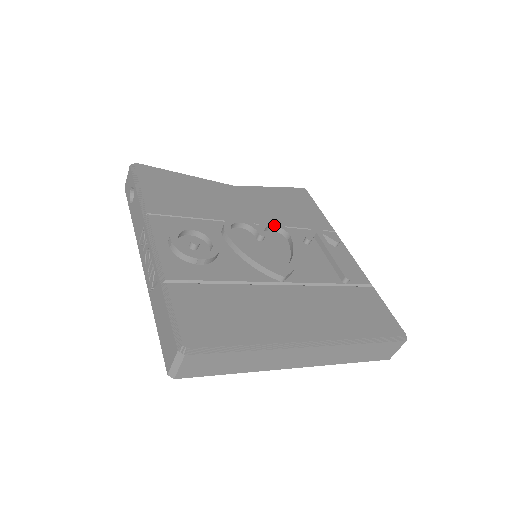
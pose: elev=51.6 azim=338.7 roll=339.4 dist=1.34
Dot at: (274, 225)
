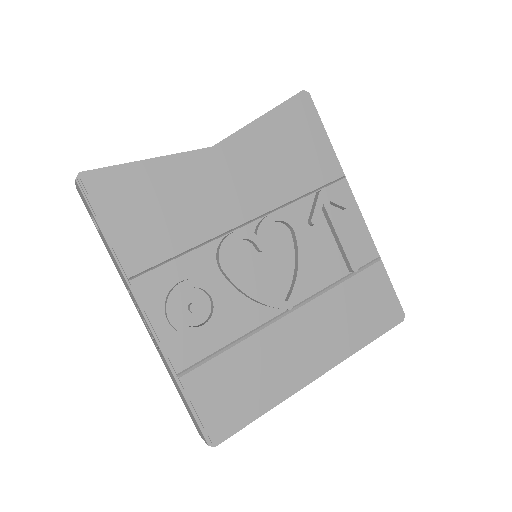
Dot at: (274, 220)
